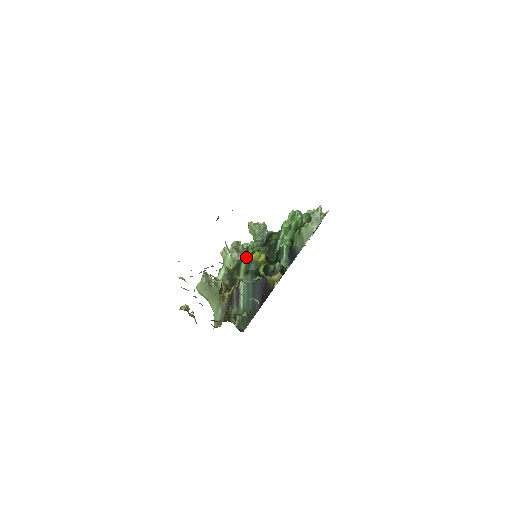
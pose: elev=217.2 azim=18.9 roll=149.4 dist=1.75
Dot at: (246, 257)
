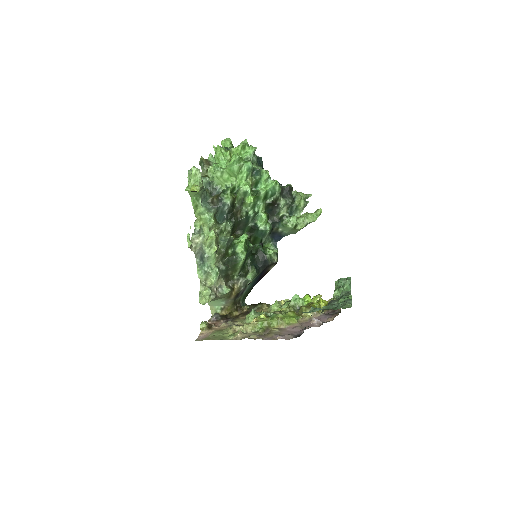
Dot at: (245, 259)
